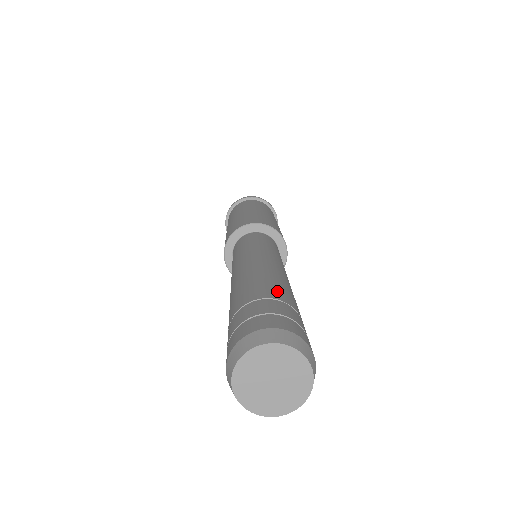
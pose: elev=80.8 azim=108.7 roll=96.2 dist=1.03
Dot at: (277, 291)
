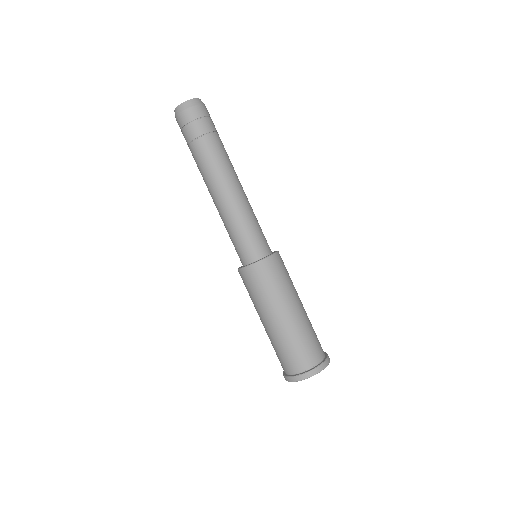
Dot at: occluded
